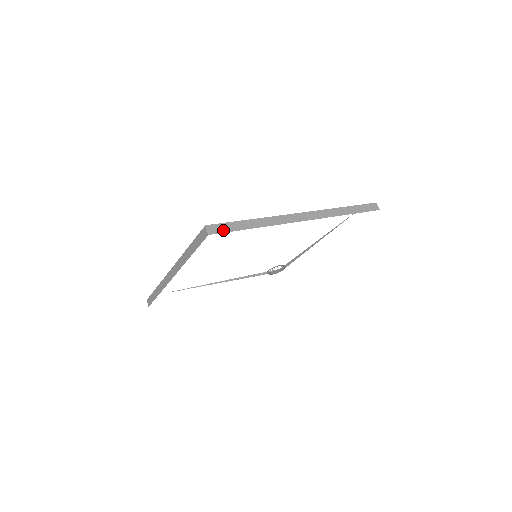
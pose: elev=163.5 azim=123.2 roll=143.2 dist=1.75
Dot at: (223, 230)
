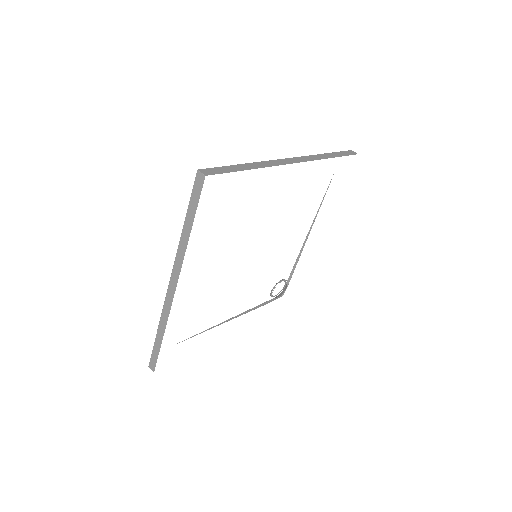
Dot at: (219, 172)
